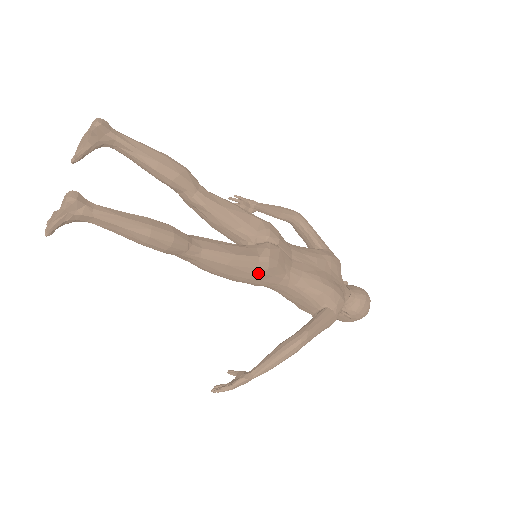
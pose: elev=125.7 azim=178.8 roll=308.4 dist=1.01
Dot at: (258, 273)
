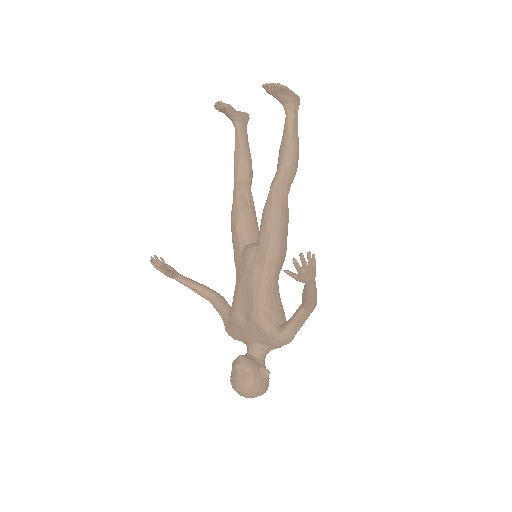
Dot at: (286, 248)
